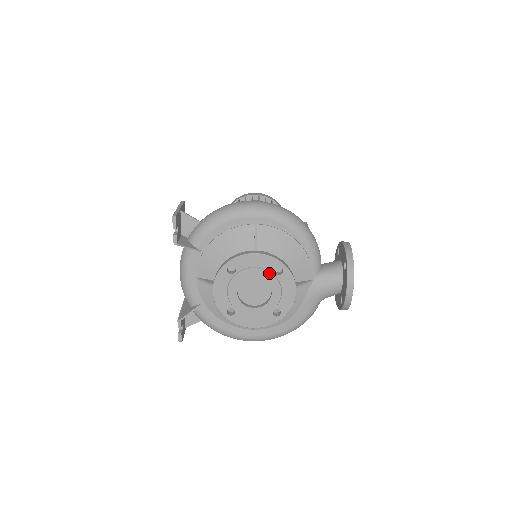
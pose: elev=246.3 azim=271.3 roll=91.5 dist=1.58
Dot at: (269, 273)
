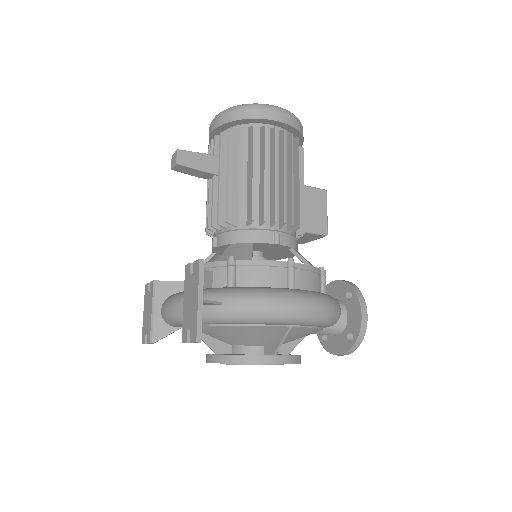
Dot at: occluded
